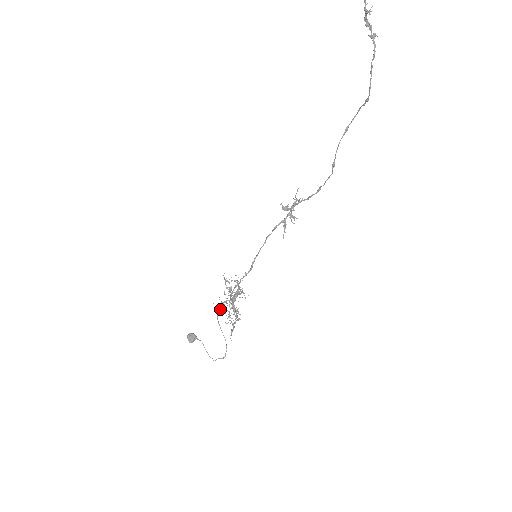
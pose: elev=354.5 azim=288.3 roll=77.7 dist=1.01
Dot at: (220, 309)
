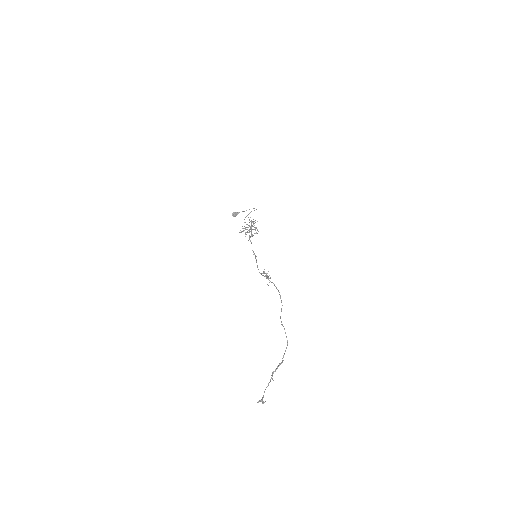
Dot at: occluded
